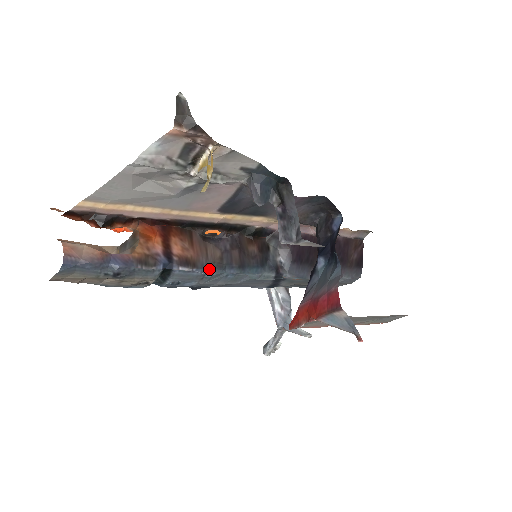
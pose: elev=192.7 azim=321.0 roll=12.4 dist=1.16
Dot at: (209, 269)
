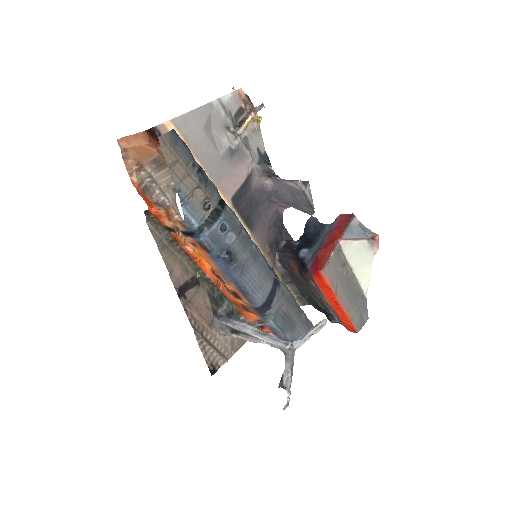
Dot at: occluded
